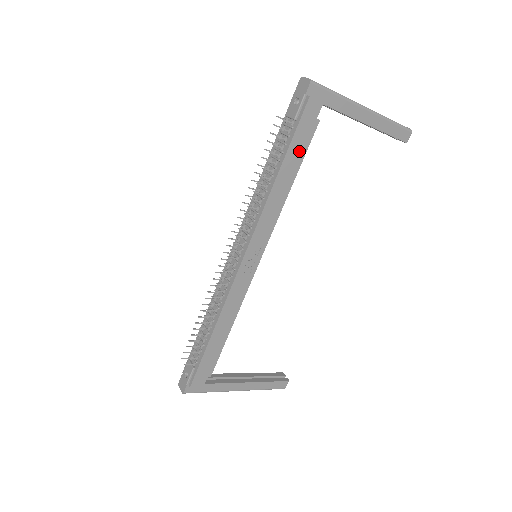
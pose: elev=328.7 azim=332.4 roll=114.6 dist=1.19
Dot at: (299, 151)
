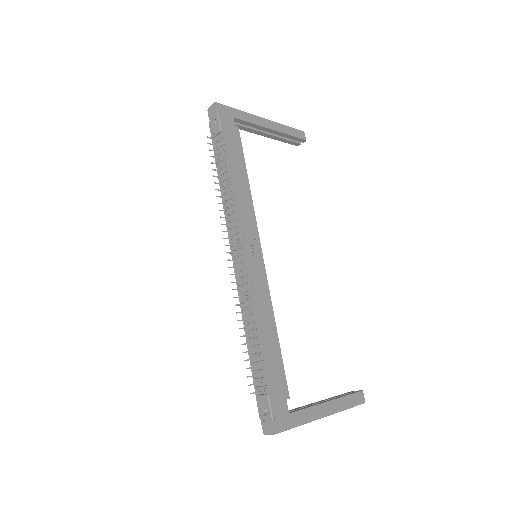
Dot at: (238, 151)
